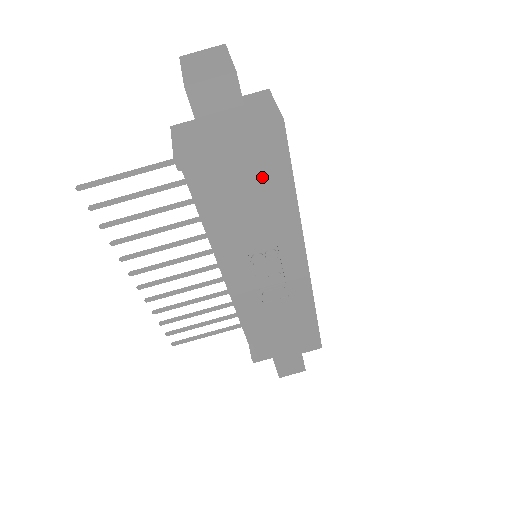
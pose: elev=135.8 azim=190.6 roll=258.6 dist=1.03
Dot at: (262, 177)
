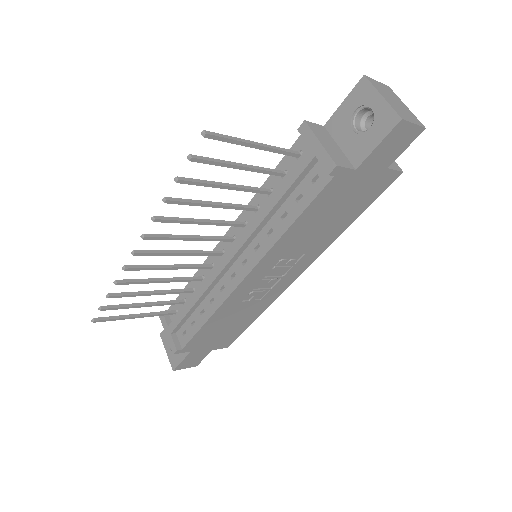
Dot at: (353, 204)
